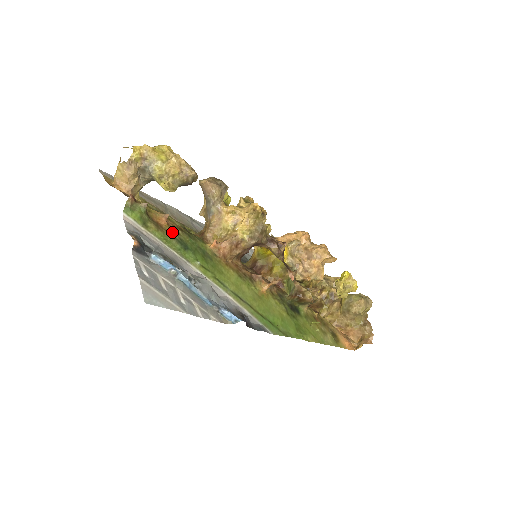
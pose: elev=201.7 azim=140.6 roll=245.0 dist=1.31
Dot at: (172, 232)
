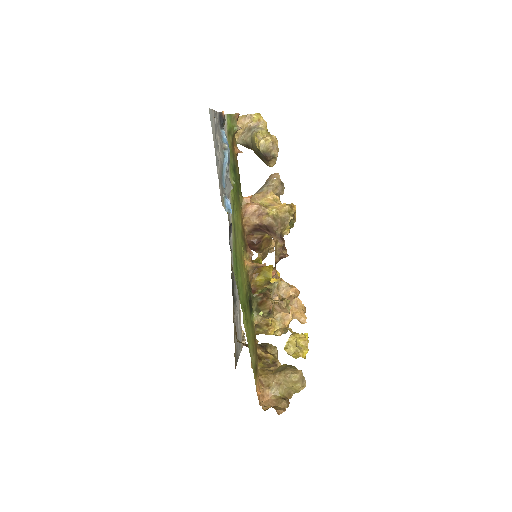
Dot at: (235, 159)
